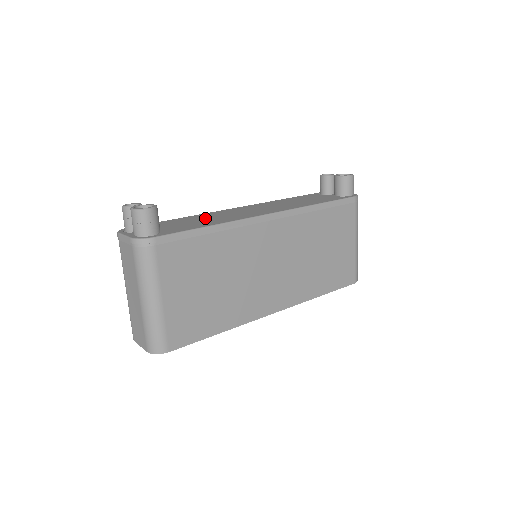
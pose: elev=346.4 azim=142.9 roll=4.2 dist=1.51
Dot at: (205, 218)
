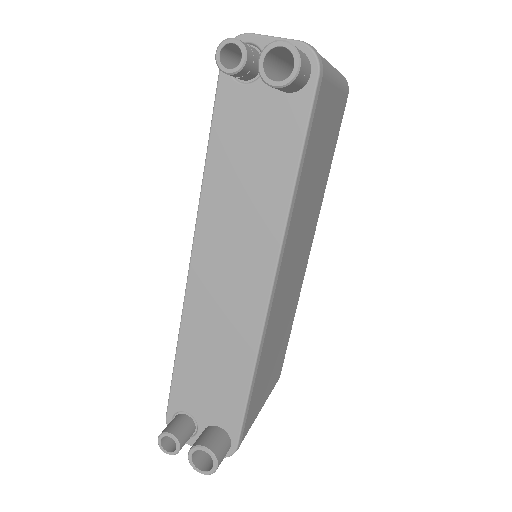
Dot at: (210, 348)
